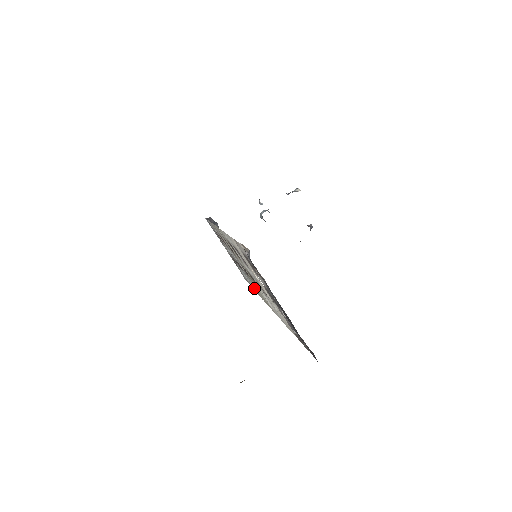
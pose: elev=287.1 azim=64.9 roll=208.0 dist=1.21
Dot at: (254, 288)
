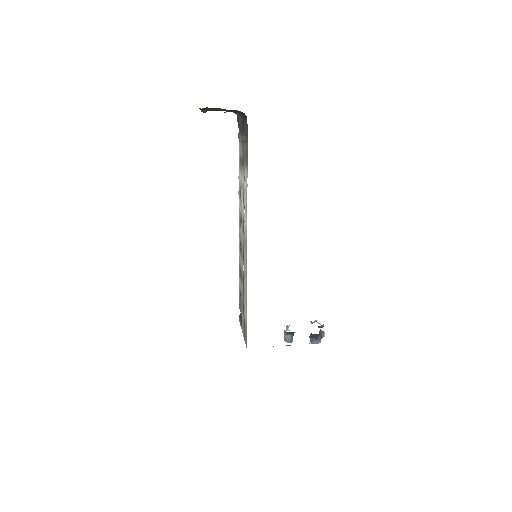
Dot at: (246, 285)
